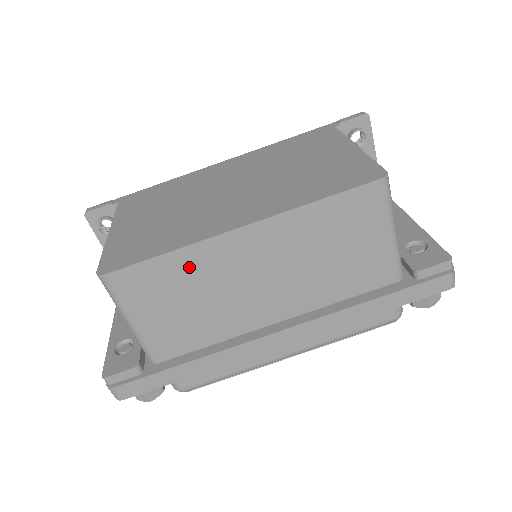
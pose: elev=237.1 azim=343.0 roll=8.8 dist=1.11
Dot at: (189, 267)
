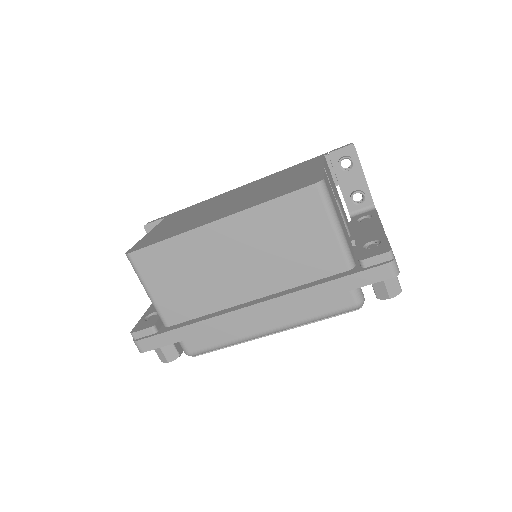
Dot at: (183, 250)
